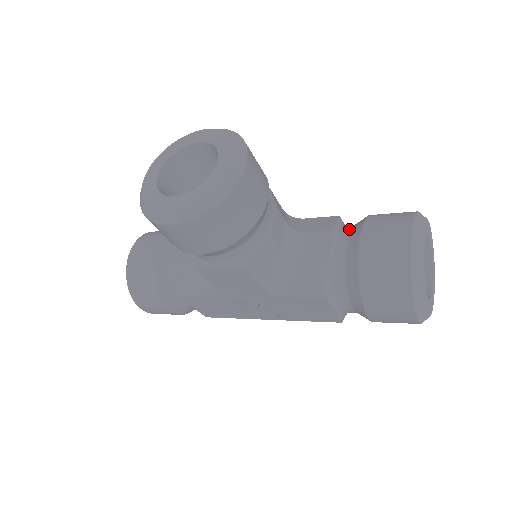
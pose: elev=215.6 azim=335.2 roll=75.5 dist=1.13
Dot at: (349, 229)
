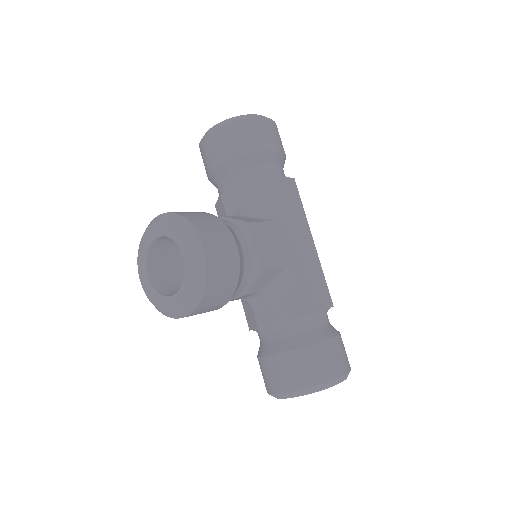
Dot at: (288, 335)
